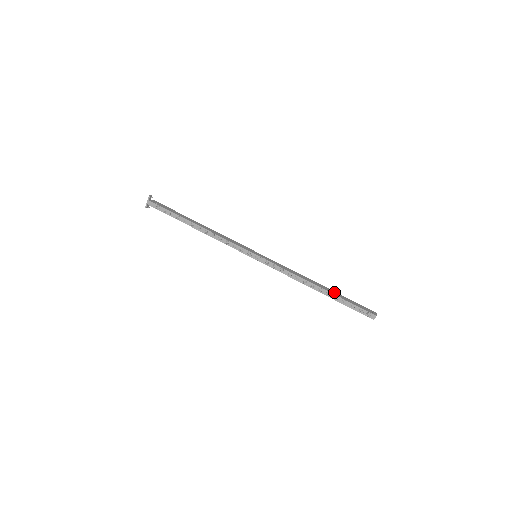
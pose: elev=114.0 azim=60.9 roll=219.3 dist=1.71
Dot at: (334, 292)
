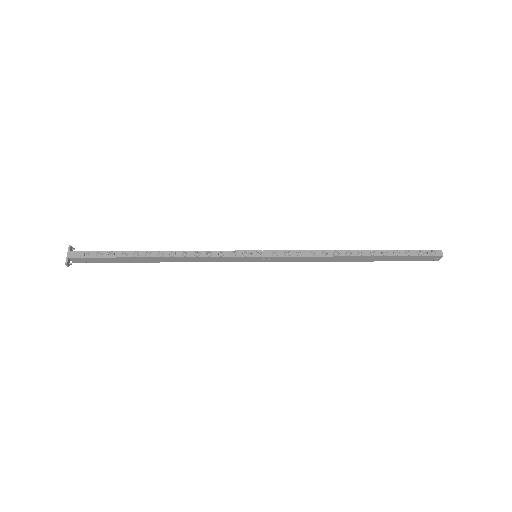
Dot at: occluded
